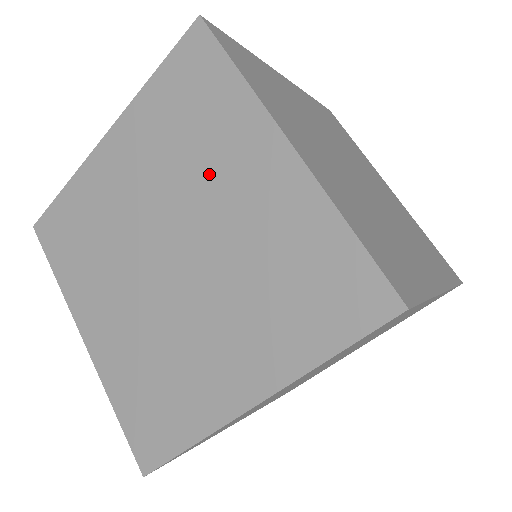
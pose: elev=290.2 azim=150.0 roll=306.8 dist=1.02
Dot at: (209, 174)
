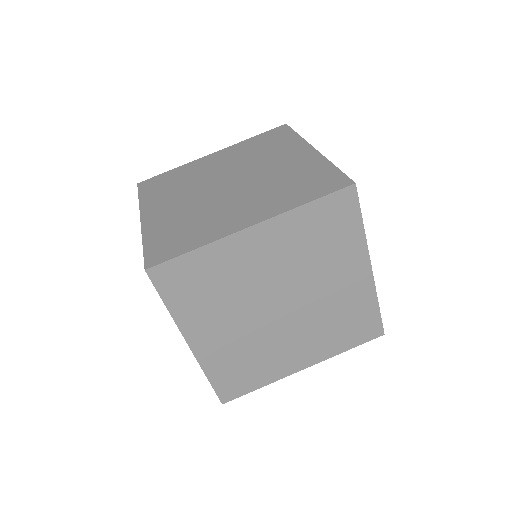
Dot at: (324, 271)
